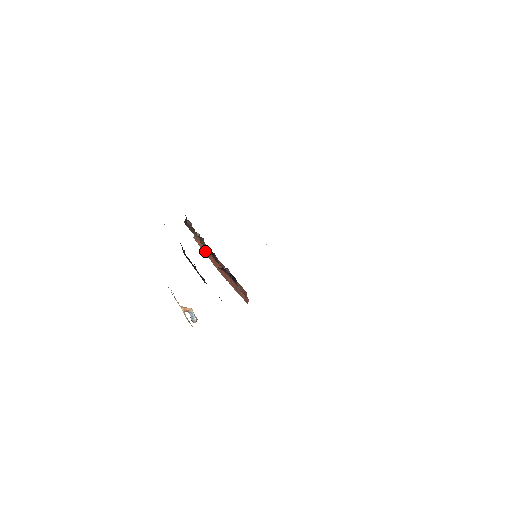
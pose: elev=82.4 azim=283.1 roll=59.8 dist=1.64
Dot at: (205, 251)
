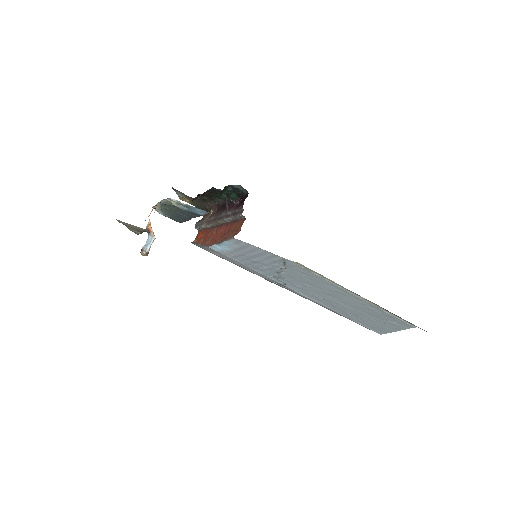
Dot at: (200, 241)
